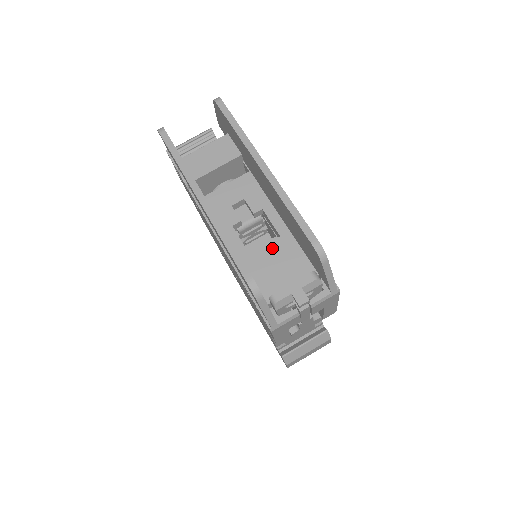
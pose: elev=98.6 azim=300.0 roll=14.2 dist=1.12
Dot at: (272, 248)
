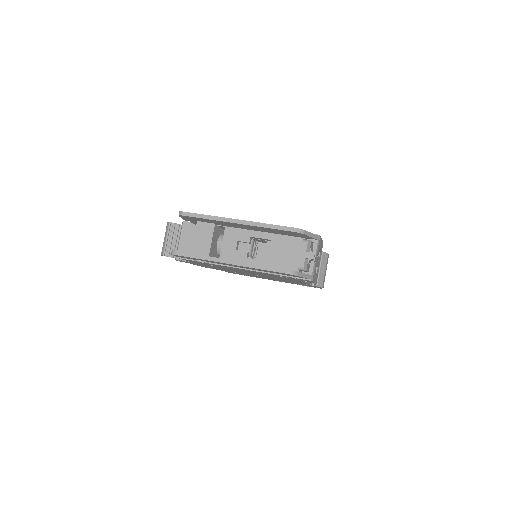
Dot at: (274, 248)
